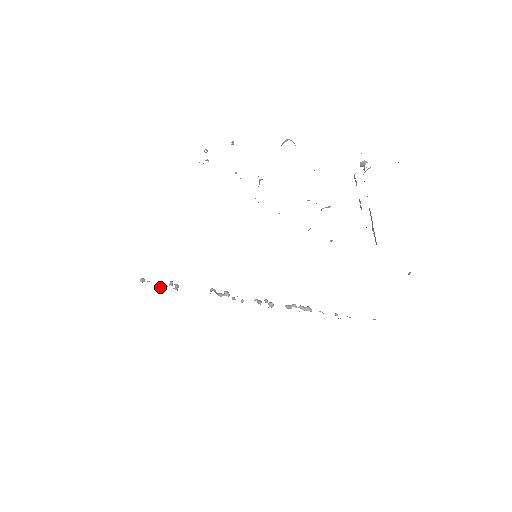
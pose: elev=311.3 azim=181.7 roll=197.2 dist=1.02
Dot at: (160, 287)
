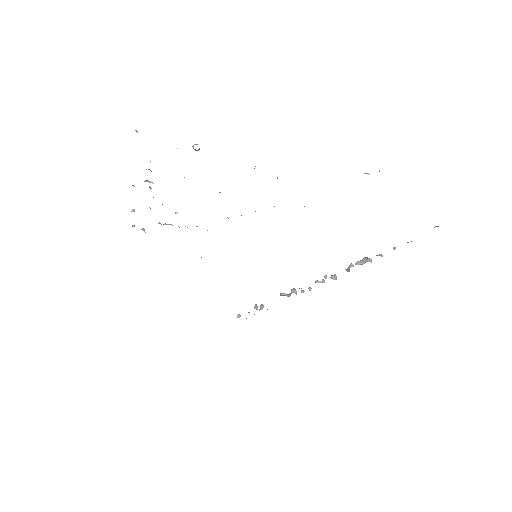
Dot at: occluded
